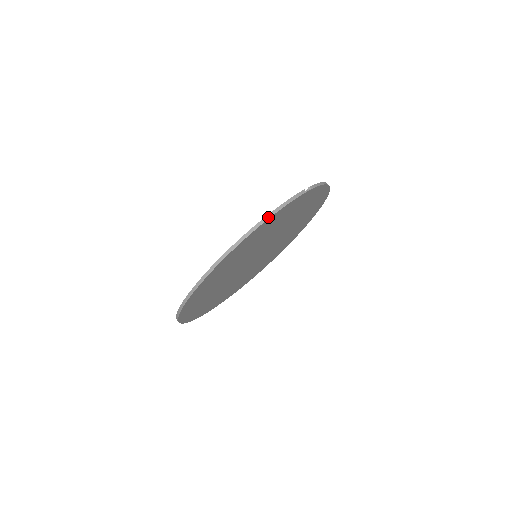
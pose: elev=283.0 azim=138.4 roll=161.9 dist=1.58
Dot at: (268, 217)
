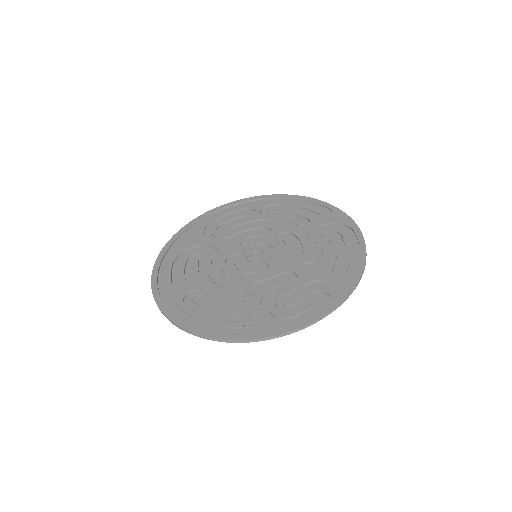
Dot at: (307, 326)
